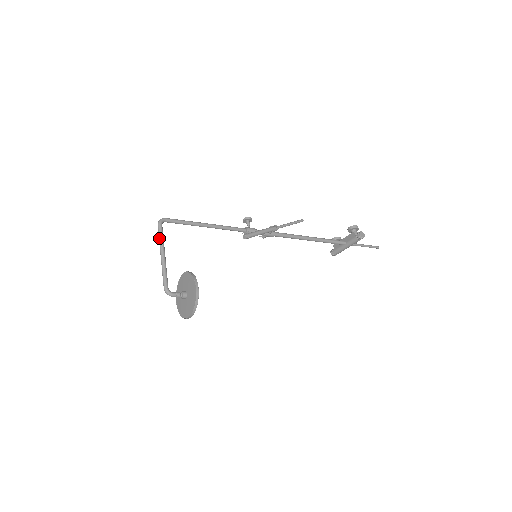
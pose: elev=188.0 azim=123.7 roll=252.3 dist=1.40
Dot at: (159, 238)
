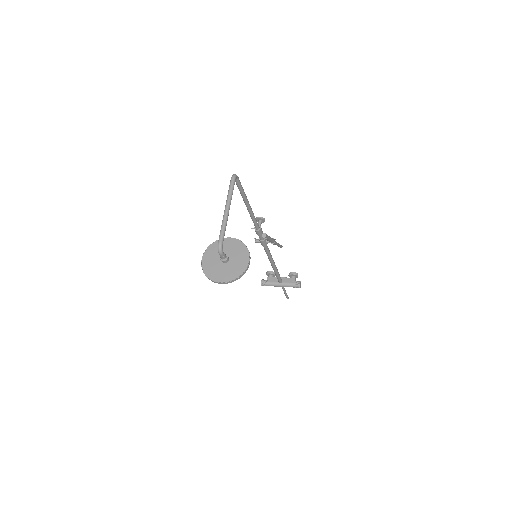
Dot at: (230, 191)
